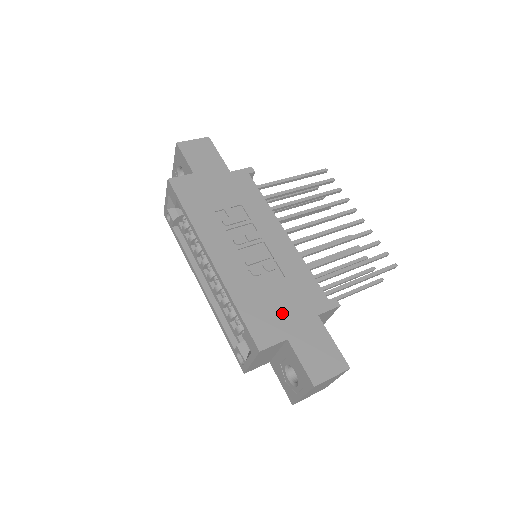
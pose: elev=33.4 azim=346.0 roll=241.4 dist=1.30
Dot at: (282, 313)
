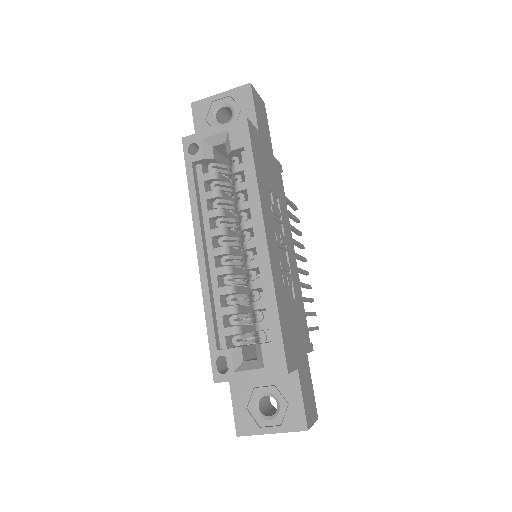
Dot at: (296, 338)
